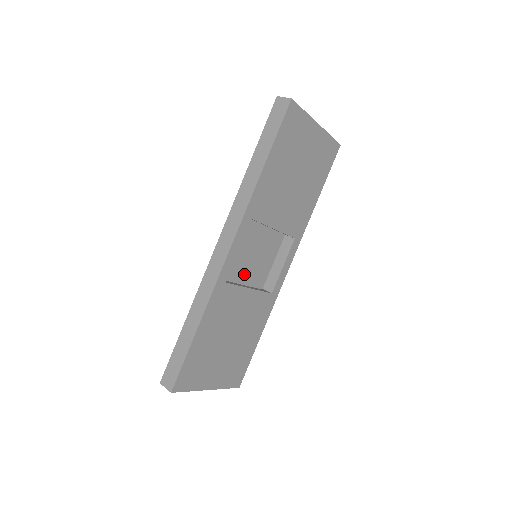
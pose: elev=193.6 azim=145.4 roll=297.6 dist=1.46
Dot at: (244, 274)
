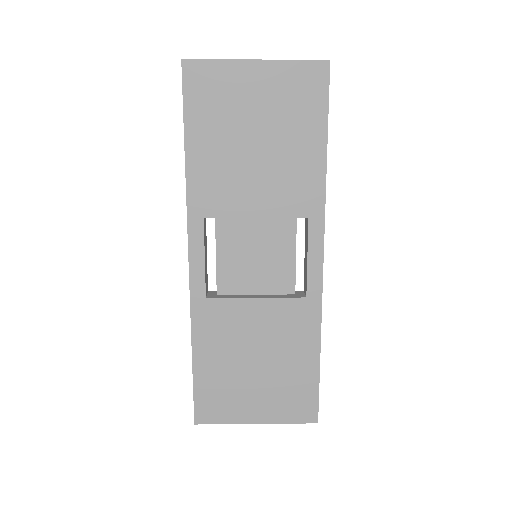
Dot at: (246, 282)
